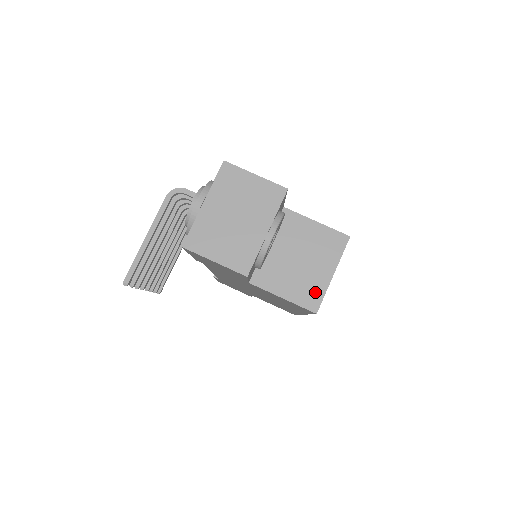
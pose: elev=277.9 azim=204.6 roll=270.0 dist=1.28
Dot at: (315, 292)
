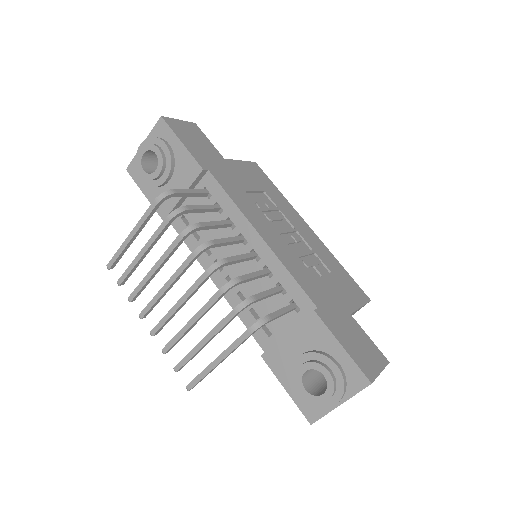
Dot at: occluded
